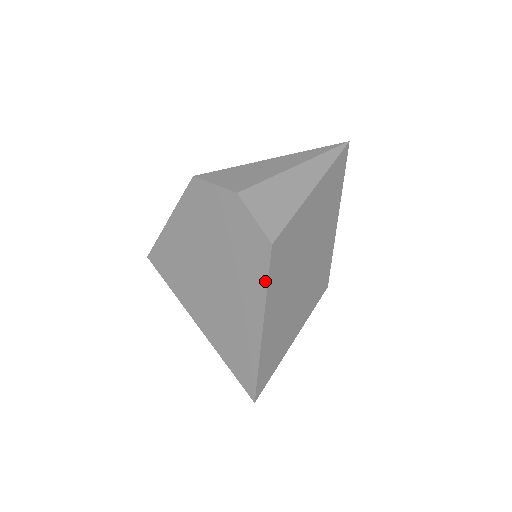
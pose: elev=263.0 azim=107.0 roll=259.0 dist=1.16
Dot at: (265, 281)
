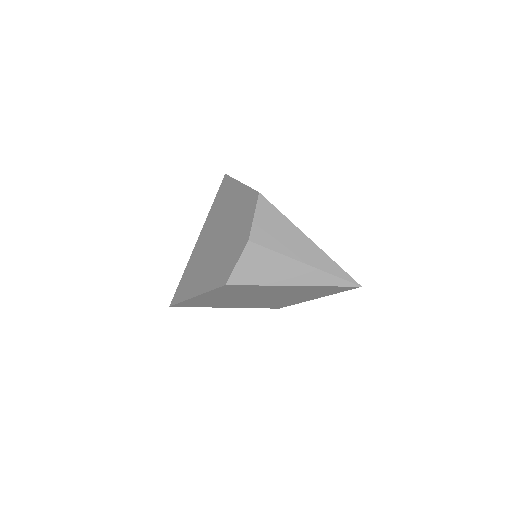
Dot at: (211, 288)
